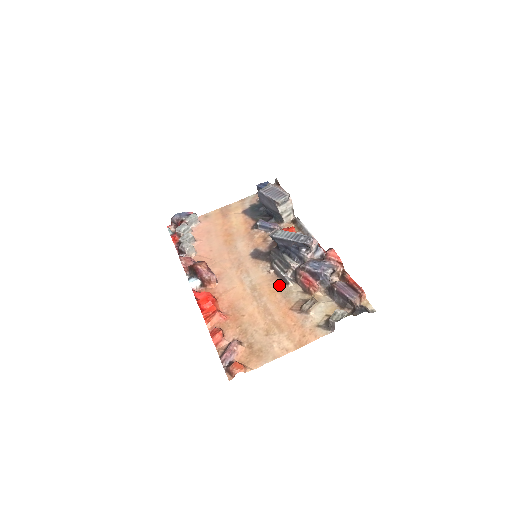
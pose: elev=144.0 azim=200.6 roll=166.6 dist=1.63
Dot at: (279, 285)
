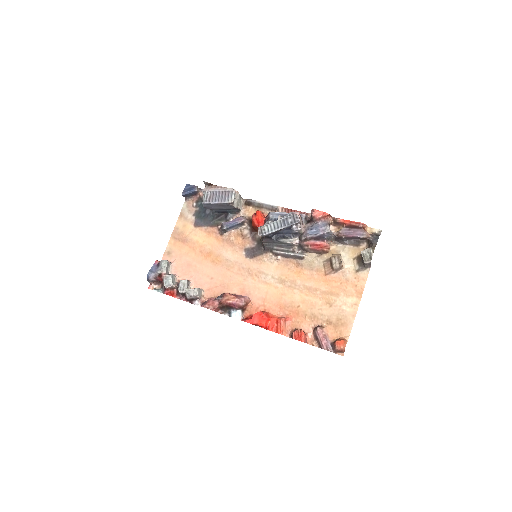
Dot at: (297, 264)
